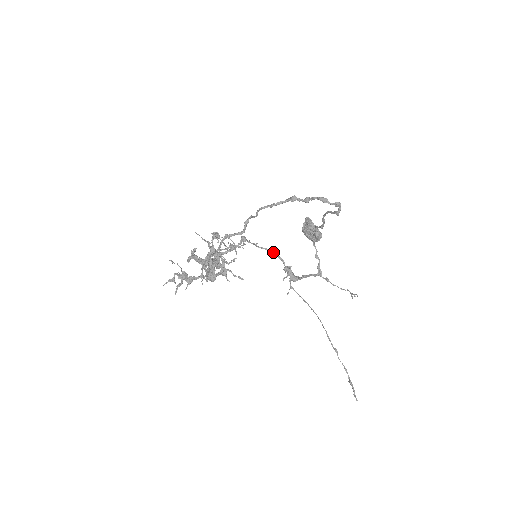
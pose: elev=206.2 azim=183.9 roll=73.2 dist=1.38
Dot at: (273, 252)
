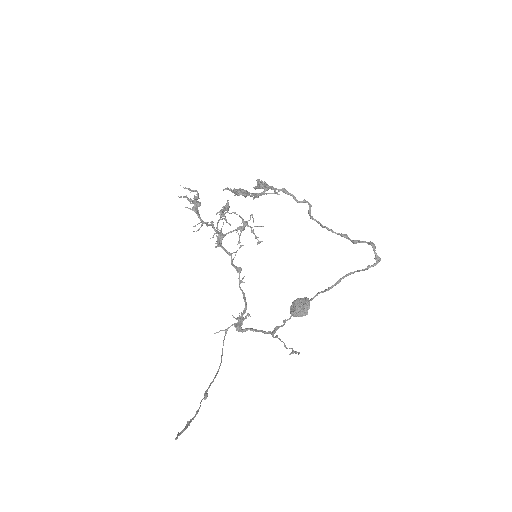
Dot at: occluded
